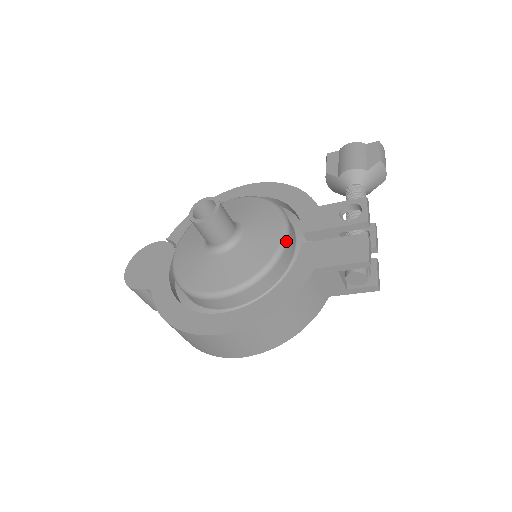
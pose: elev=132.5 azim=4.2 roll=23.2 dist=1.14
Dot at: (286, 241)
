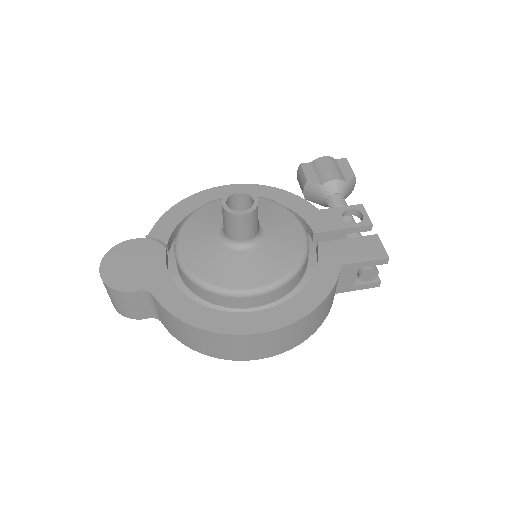
Dot at: (308, 239)
